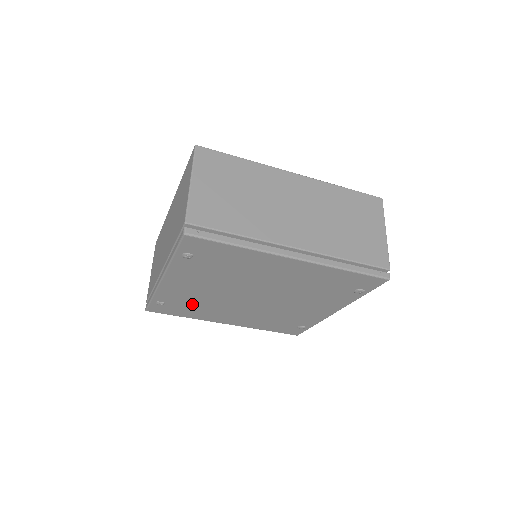
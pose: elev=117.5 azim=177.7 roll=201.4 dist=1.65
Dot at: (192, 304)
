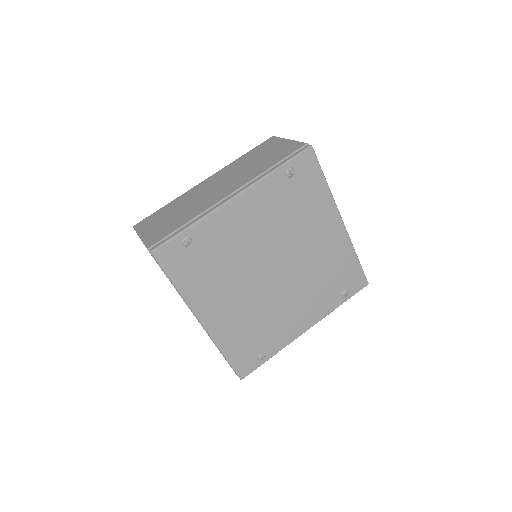
Dot at: (213, 259)
